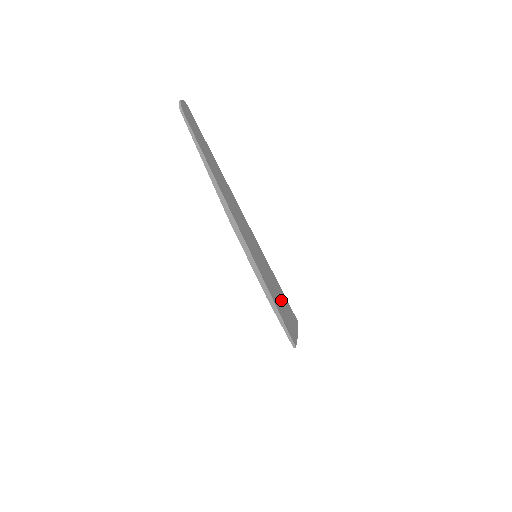
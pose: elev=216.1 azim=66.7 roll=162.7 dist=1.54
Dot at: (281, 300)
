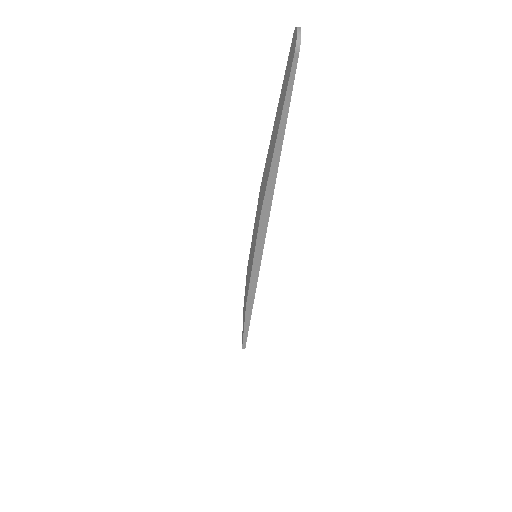
Dot at: occluded
